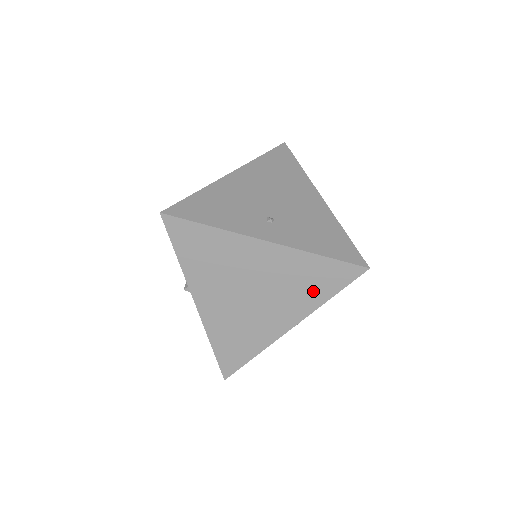
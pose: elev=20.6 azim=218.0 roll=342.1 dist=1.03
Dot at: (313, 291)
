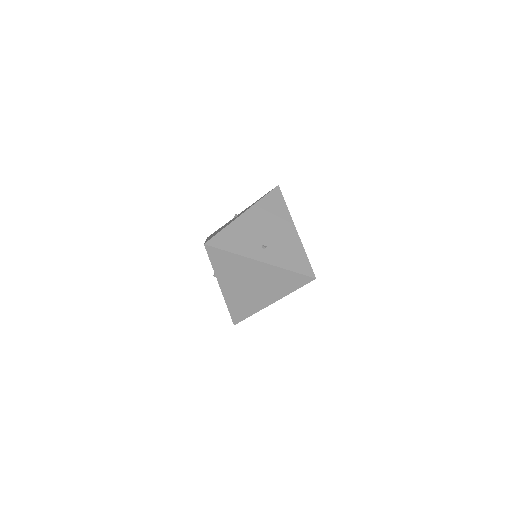
Dot at: (285, 287)
